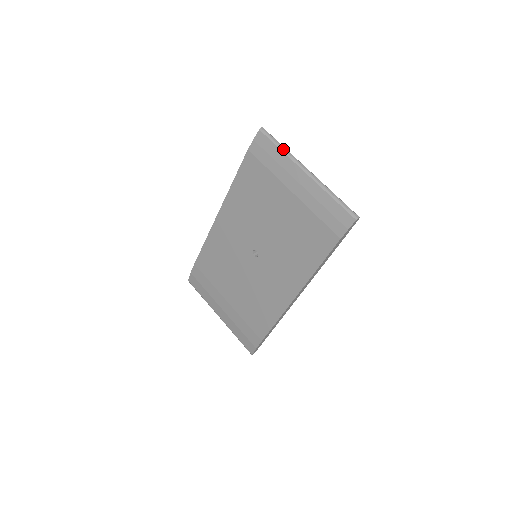
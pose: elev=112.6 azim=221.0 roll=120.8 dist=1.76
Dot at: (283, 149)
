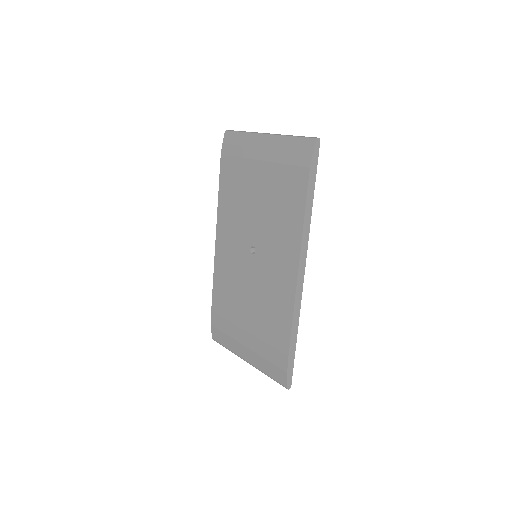
Dot at: (245, 132)
